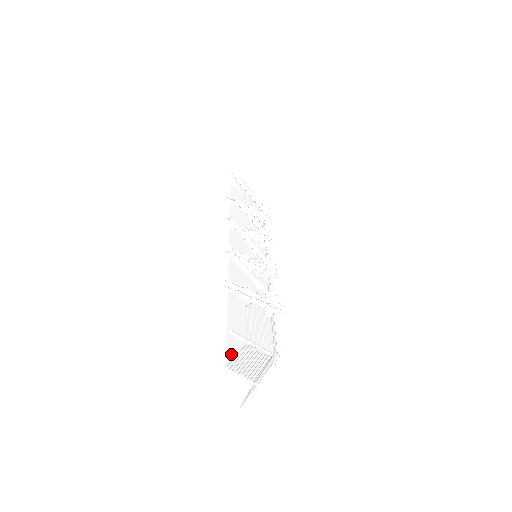
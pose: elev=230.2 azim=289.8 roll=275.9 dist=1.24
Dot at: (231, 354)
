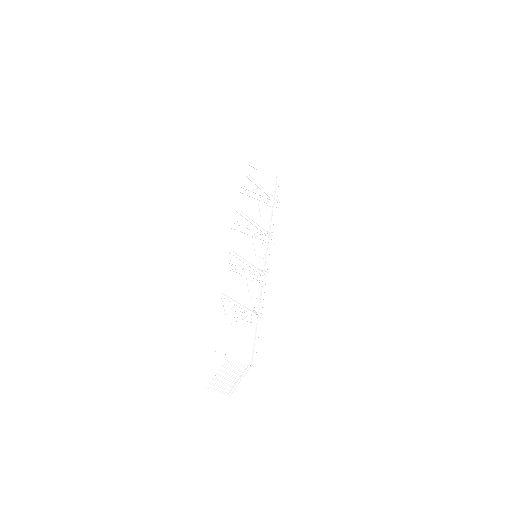
Dot at: (214, 369)
